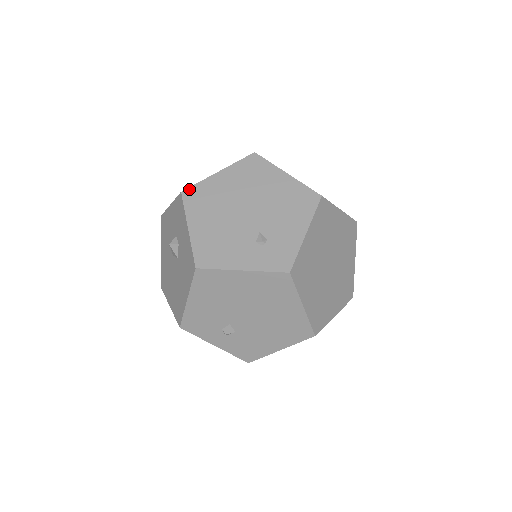
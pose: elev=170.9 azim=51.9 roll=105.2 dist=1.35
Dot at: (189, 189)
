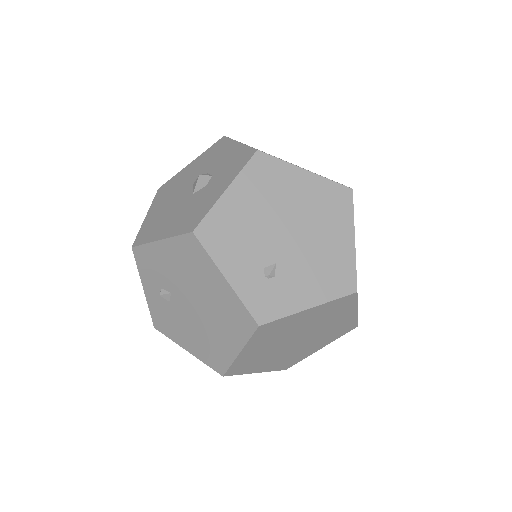
Dot at: (266, 155)
